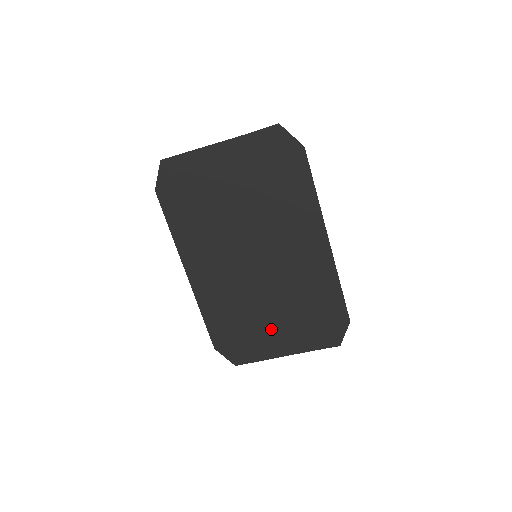
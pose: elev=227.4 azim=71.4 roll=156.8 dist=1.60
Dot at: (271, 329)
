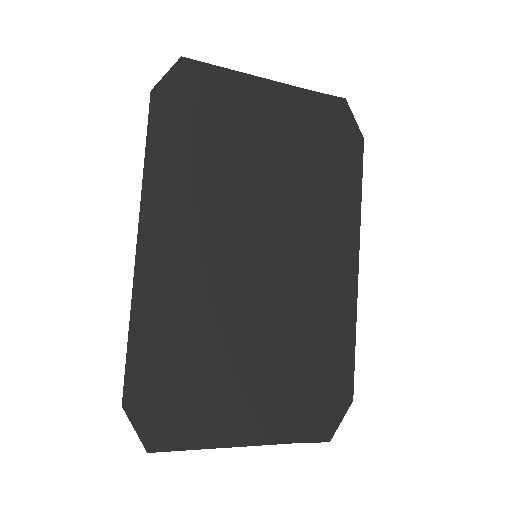
Dot at: (239, 387)
